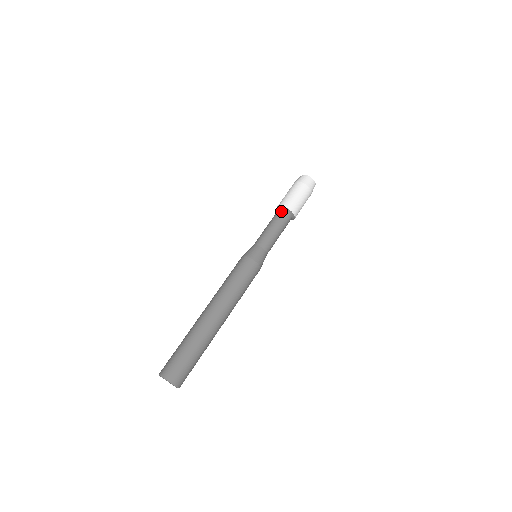
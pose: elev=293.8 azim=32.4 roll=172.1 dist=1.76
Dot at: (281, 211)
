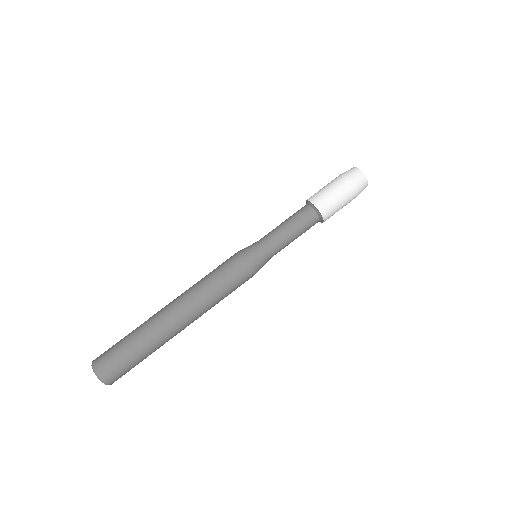
Dot at: (311, 211)
